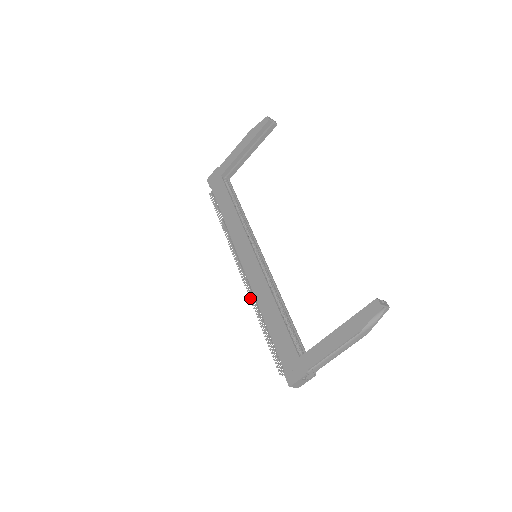
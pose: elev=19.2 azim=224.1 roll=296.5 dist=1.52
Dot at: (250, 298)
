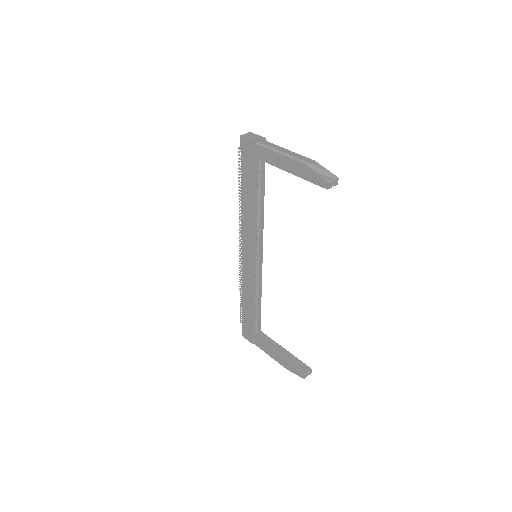
Dot at: (240, 272)
